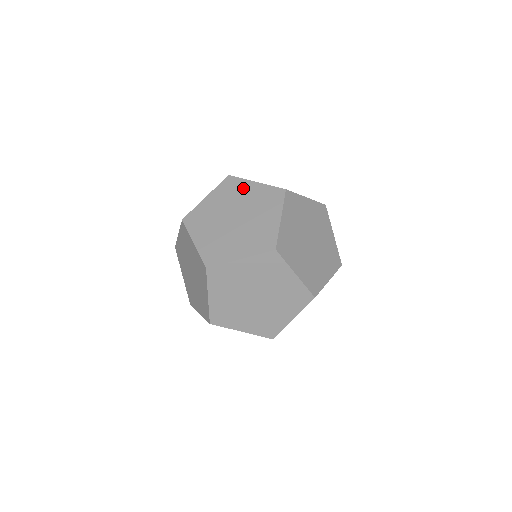
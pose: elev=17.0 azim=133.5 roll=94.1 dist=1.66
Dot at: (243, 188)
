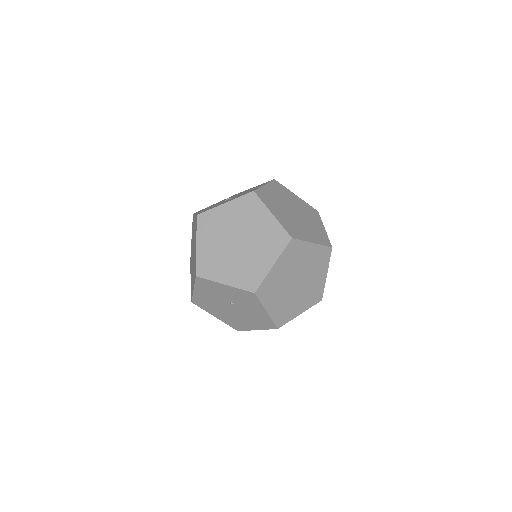
Dot at: (290, 194)
